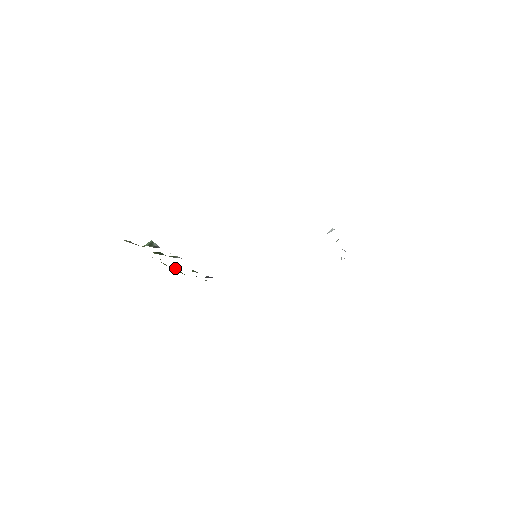
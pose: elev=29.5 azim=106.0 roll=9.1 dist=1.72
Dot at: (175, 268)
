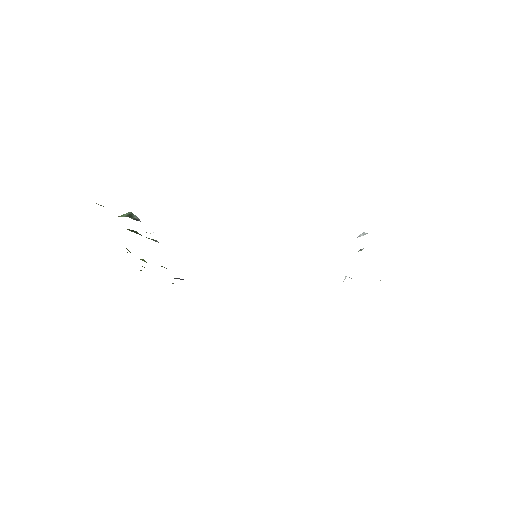
Dot at: (141, 259)
